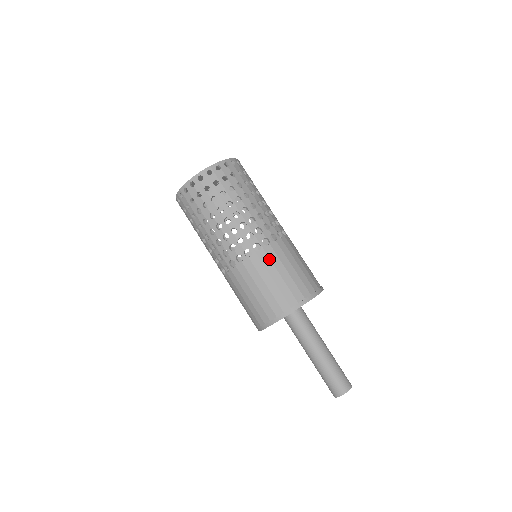
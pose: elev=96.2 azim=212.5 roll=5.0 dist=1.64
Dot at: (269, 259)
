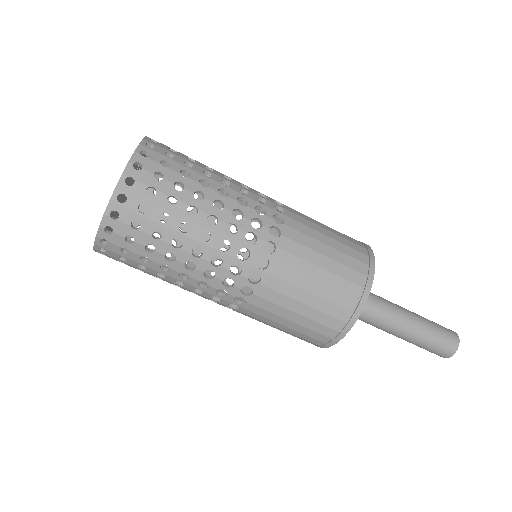
Dot at: (258, 315)
